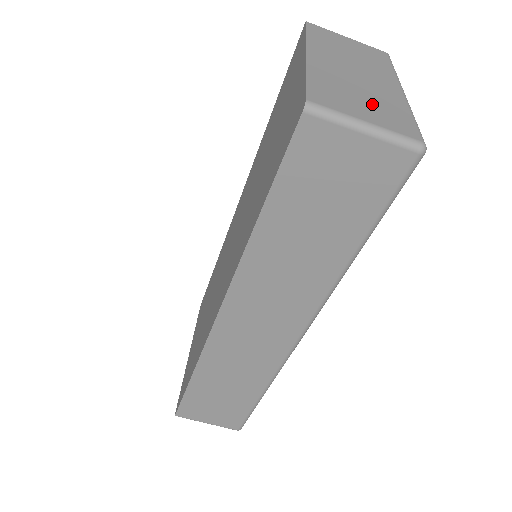
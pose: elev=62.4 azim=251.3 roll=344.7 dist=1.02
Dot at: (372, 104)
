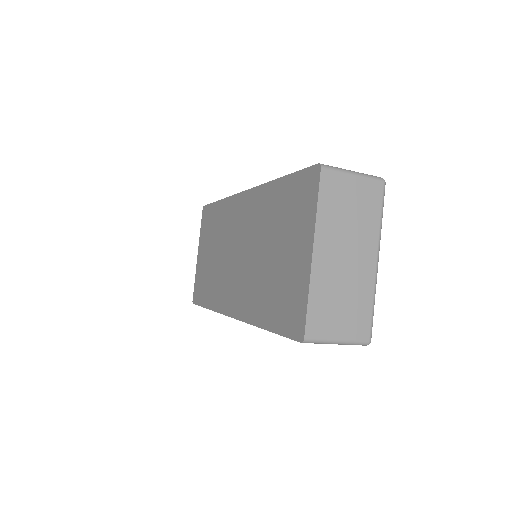
Dot at: (348, 309)
